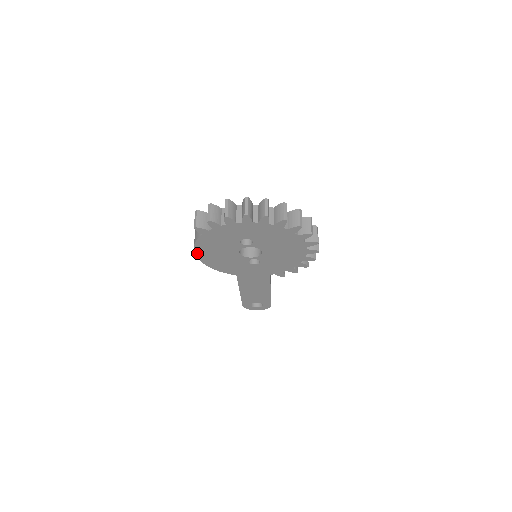
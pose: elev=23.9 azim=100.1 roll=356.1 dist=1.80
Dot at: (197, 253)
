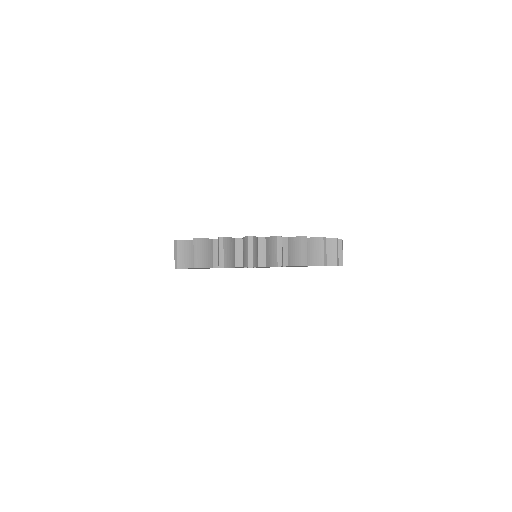
Dot at: occluded
